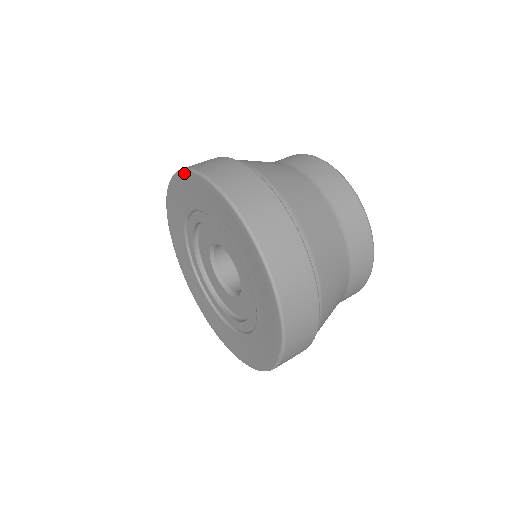
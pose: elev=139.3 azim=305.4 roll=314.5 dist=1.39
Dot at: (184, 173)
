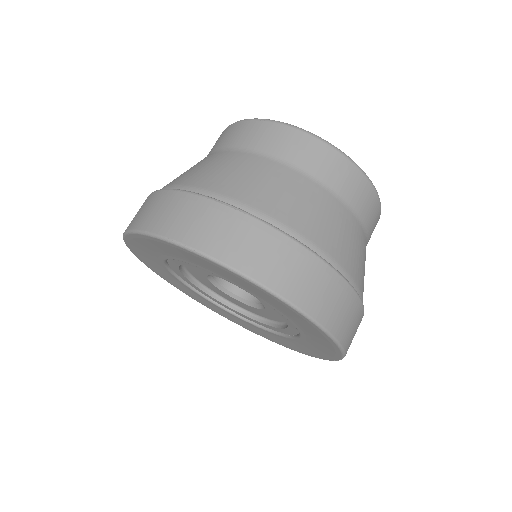
Dot at: (161, 241)
